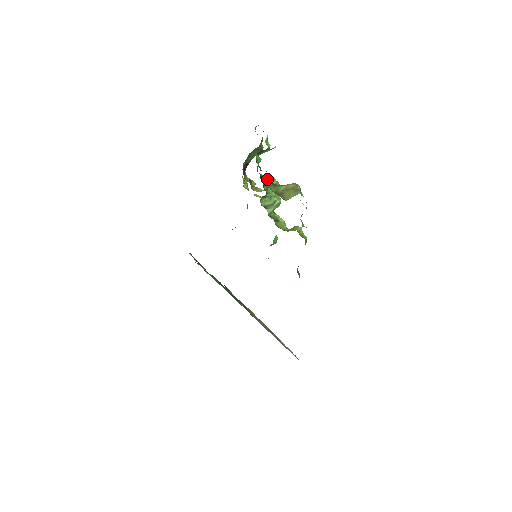
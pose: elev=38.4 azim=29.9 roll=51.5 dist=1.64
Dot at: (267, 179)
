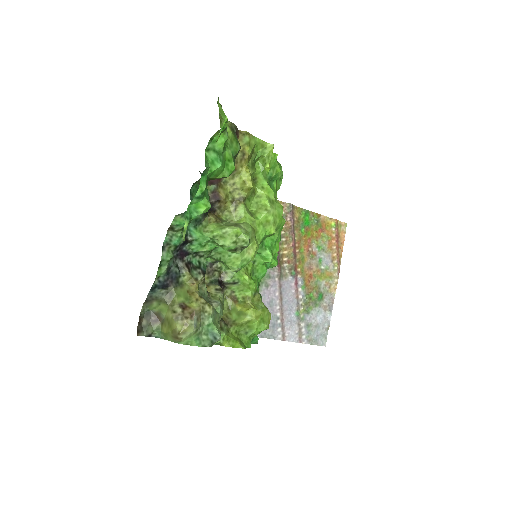
Dot at: (212, 239)
